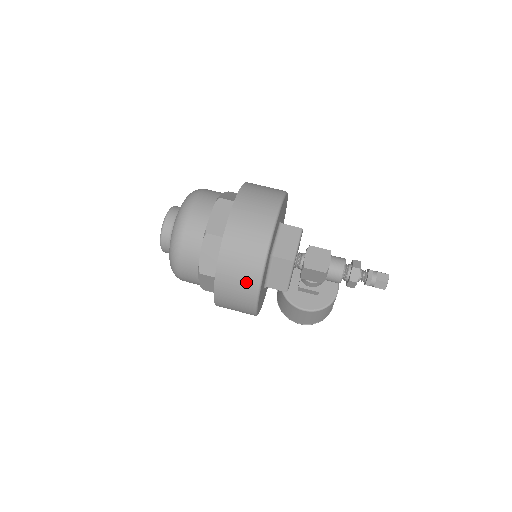
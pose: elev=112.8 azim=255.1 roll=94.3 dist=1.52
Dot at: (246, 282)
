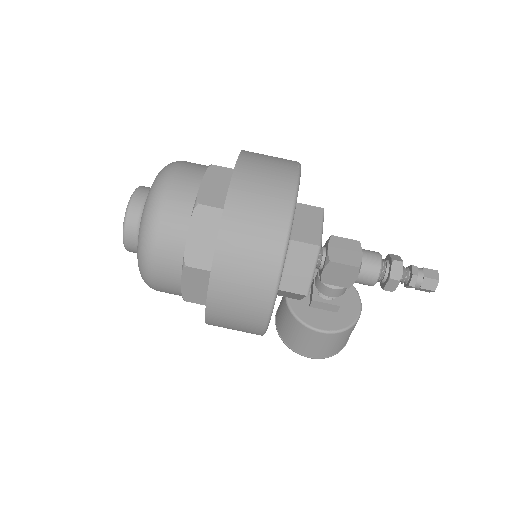
Dot at: (259, 269)
